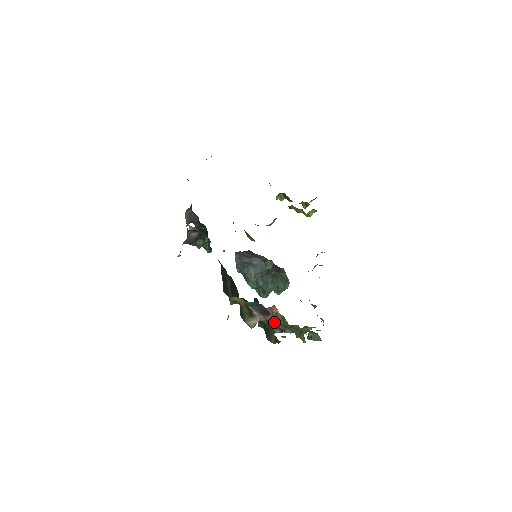
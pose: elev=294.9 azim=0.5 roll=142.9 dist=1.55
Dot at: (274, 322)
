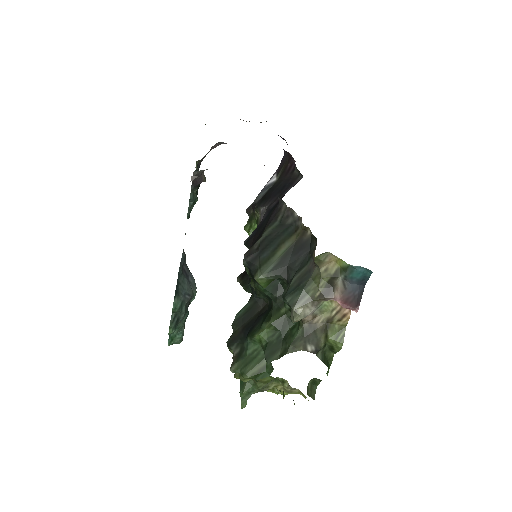
Dot at: (320, 330)
